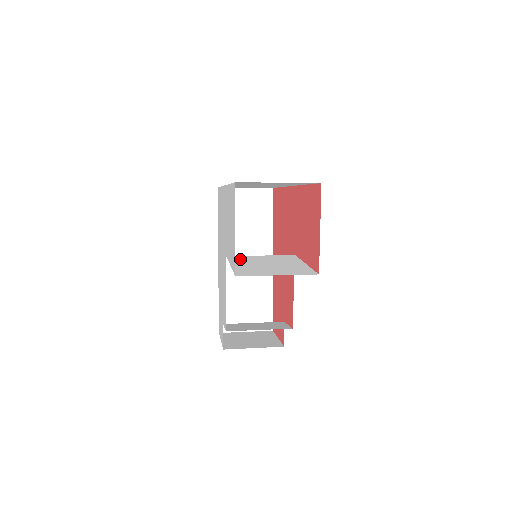
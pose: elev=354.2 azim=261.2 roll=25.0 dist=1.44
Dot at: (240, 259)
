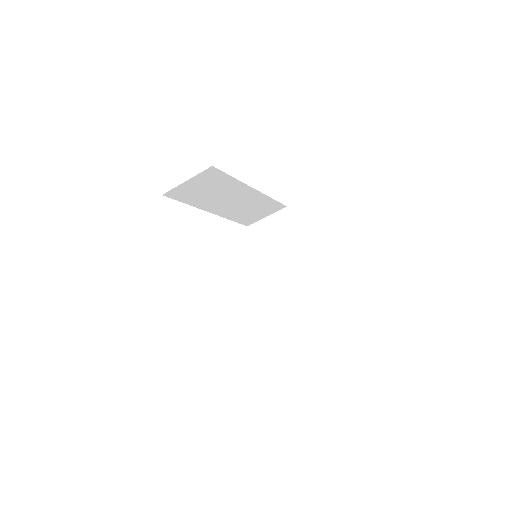
Dot at: occluded
